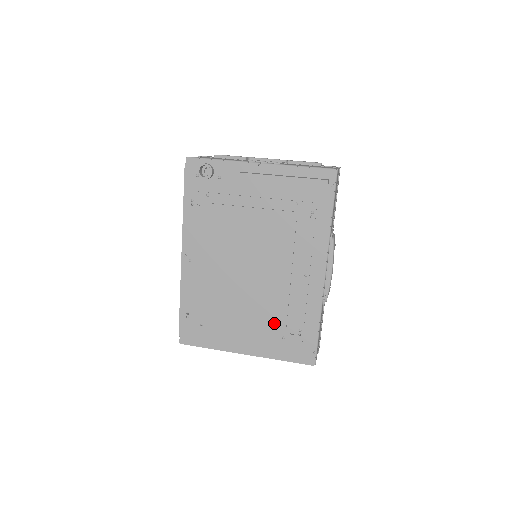
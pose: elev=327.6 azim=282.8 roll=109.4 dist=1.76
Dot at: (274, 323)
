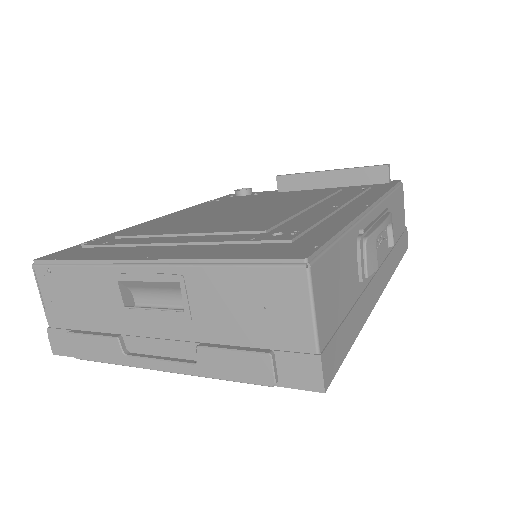
Dot at: (247, 229)
